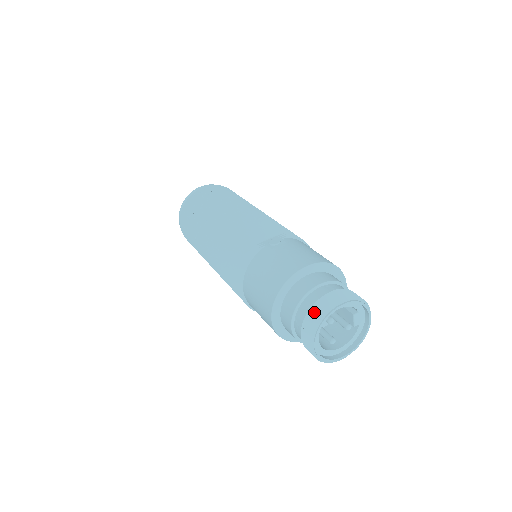
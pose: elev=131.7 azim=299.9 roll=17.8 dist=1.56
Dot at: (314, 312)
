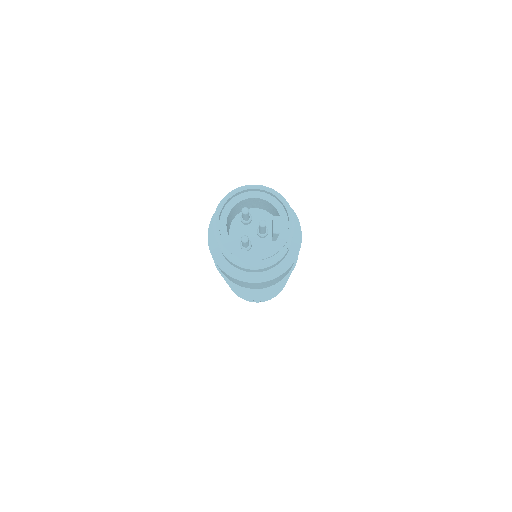
Dot at: occluded
